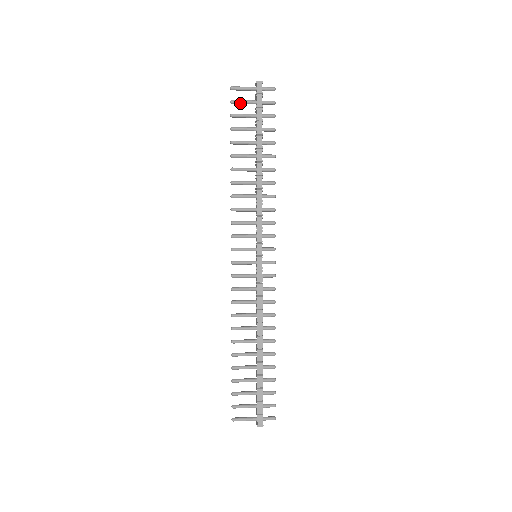
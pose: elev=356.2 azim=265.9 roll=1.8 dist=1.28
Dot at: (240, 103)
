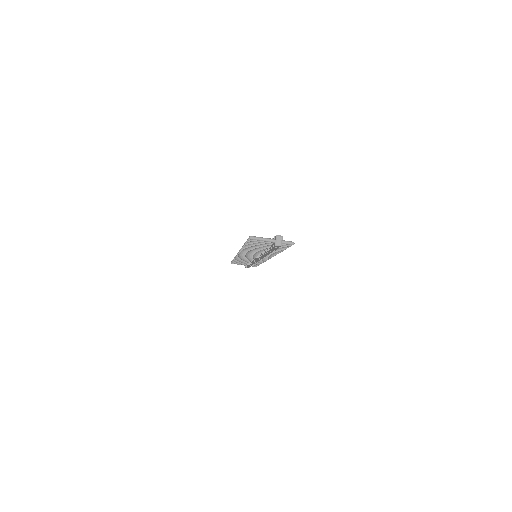
Dot at: occluded
